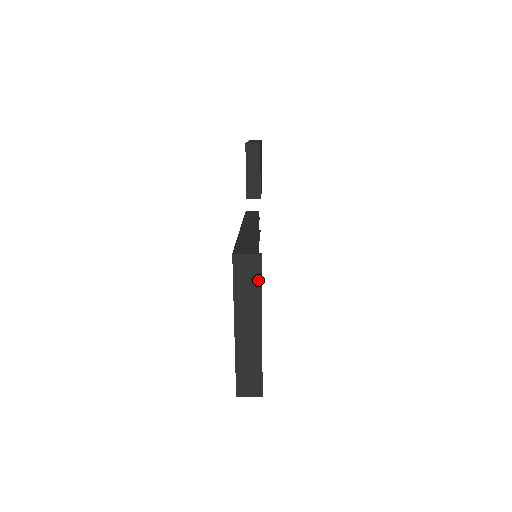
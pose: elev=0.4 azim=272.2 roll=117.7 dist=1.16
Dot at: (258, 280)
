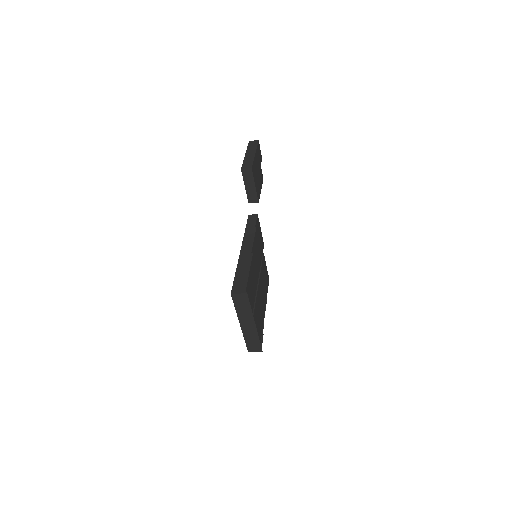
Dot at: (248, 304)
